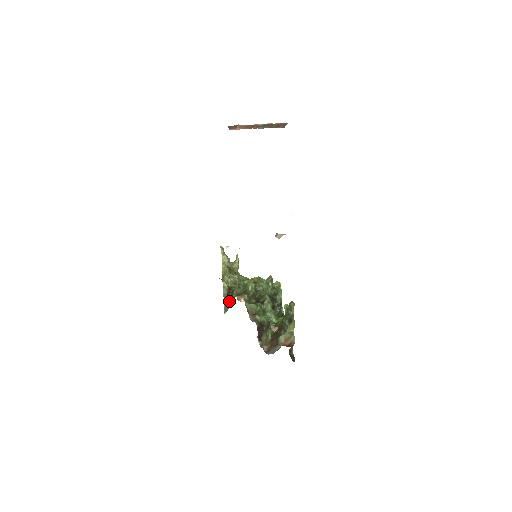
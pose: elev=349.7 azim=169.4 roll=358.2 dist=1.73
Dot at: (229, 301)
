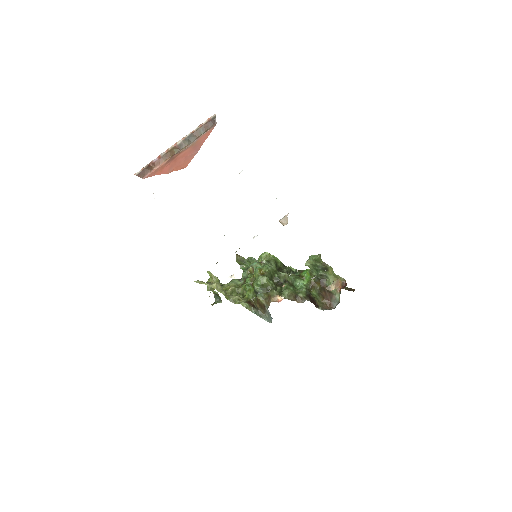
Dot at: (263, 311)
